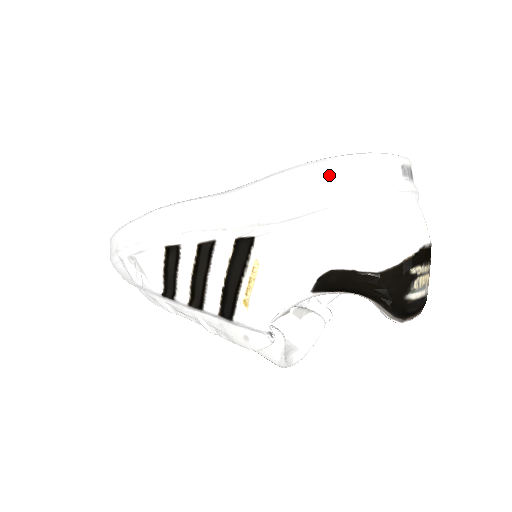
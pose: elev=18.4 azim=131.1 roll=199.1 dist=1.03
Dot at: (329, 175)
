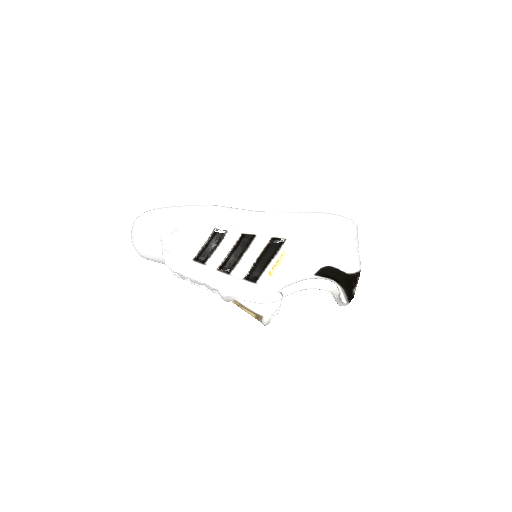
Dot at: (336, 222)
